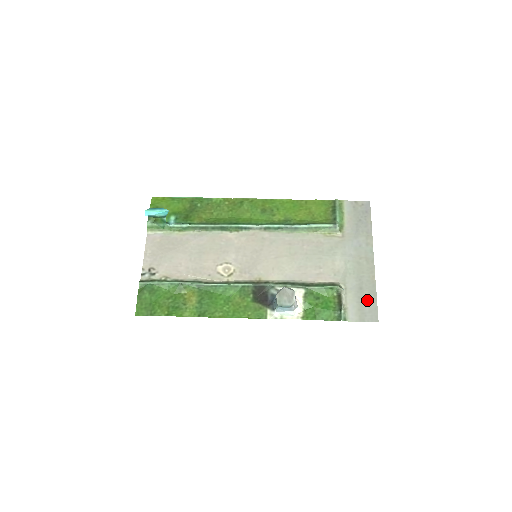
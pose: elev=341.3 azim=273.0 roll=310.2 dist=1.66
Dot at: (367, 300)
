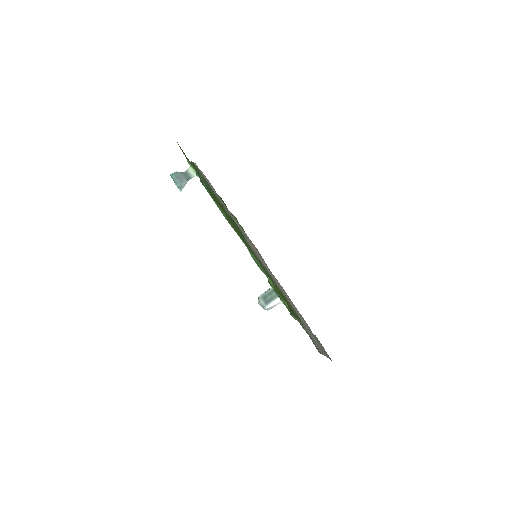
Dot at: (325, 352)
